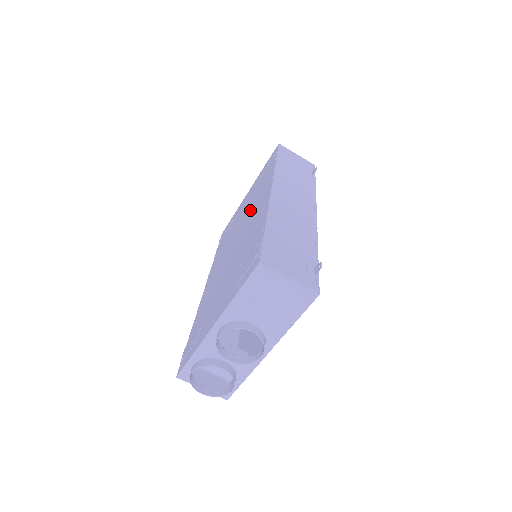
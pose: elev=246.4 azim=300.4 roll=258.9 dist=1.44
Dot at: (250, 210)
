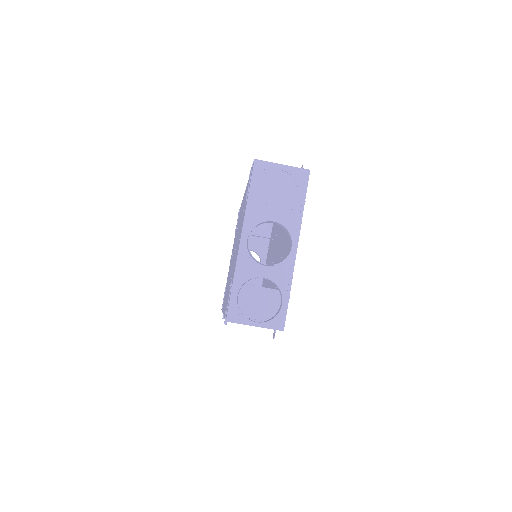
Dot at: occluded
